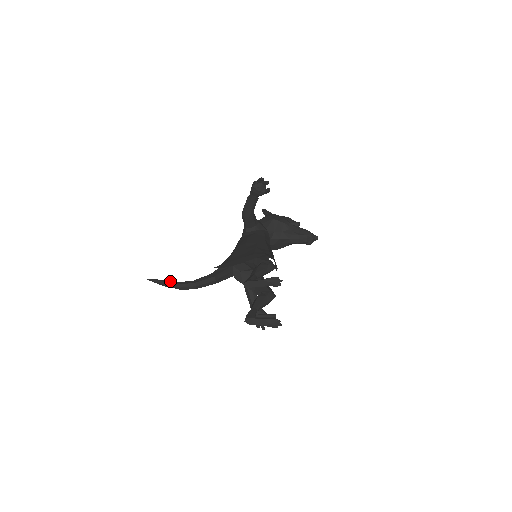
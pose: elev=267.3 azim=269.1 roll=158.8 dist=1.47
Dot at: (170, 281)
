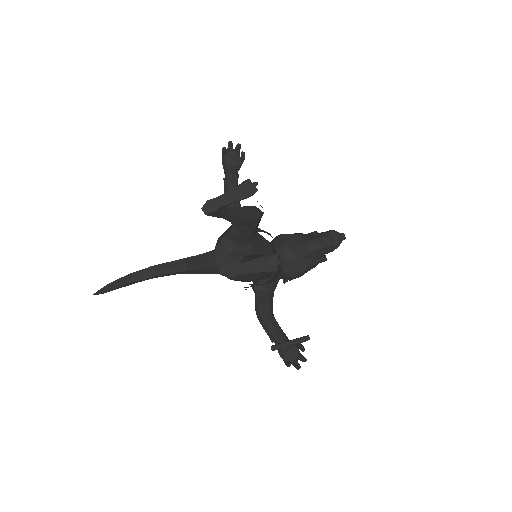
Dot at: (119, 278)
